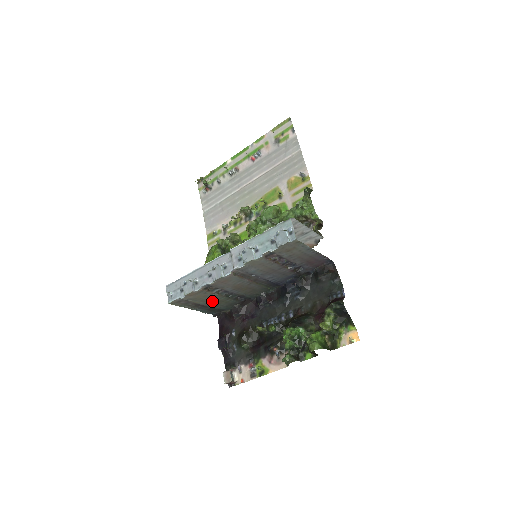
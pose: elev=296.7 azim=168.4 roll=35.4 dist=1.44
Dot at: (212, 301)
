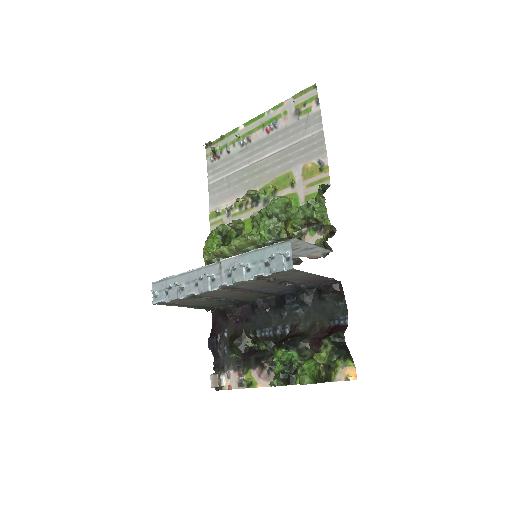
Dot at: (202, 303)
